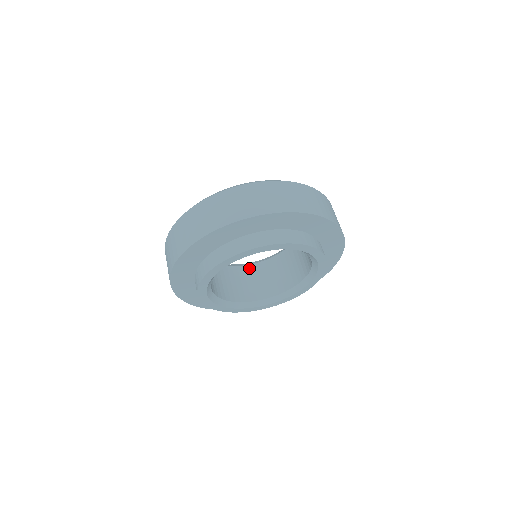
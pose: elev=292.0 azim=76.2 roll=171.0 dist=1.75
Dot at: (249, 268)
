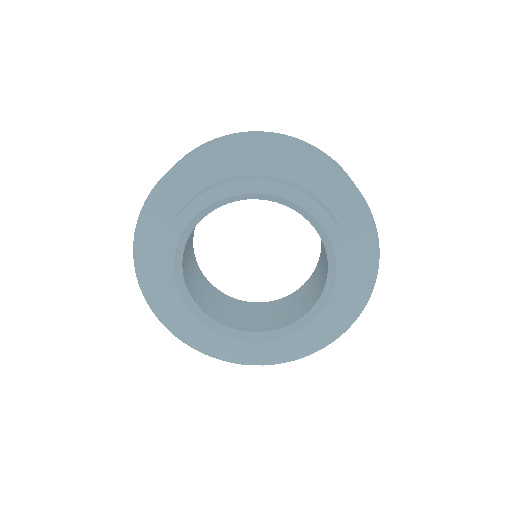
Dot at: (248, 304)
